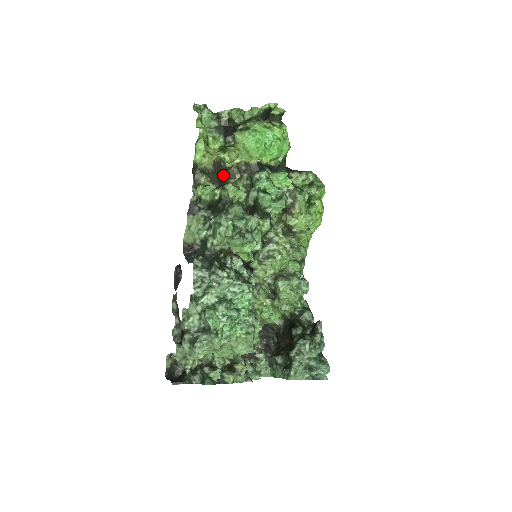
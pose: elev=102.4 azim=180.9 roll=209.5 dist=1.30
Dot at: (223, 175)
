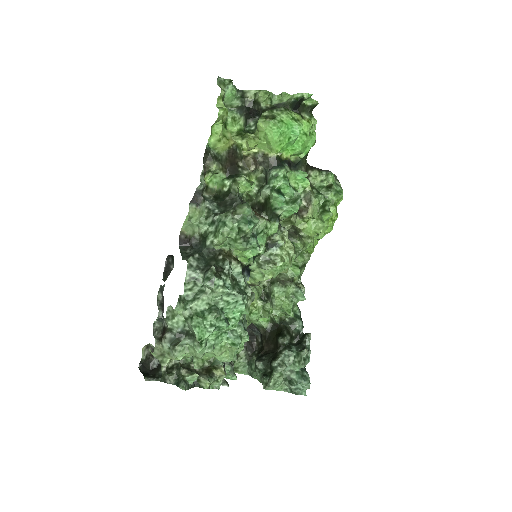
Dot at: (237, 164)
